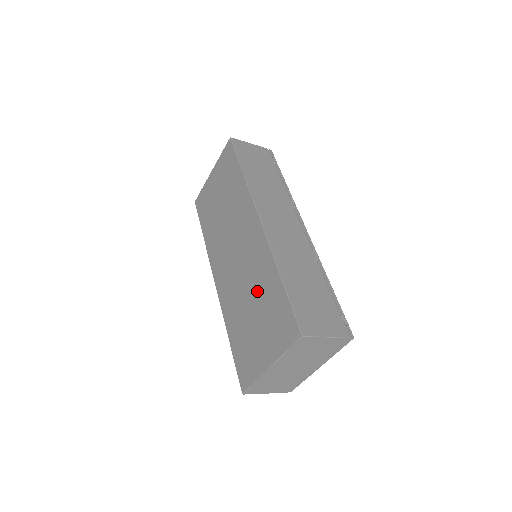
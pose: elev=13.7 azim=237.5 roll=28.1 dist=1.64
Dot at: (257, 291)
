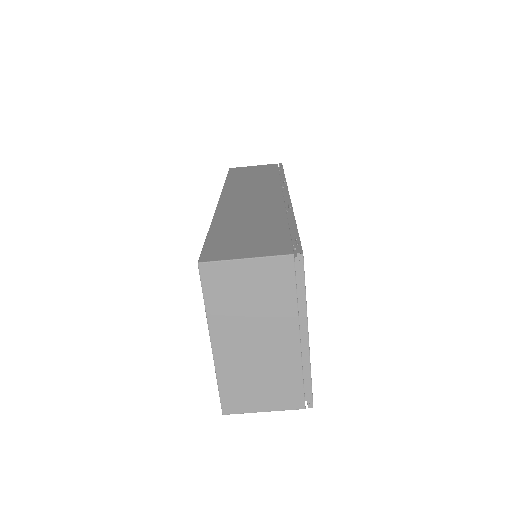
Dot at: occluded
